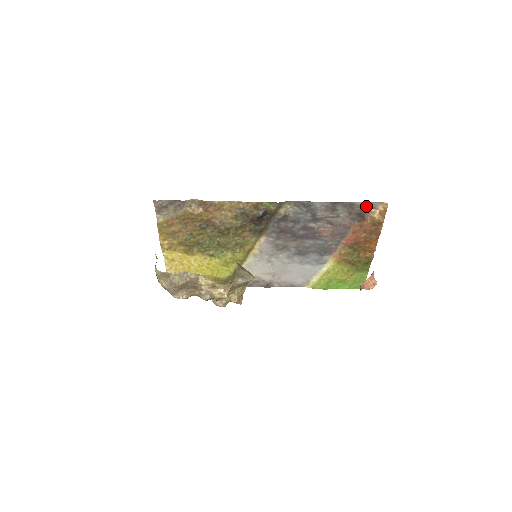
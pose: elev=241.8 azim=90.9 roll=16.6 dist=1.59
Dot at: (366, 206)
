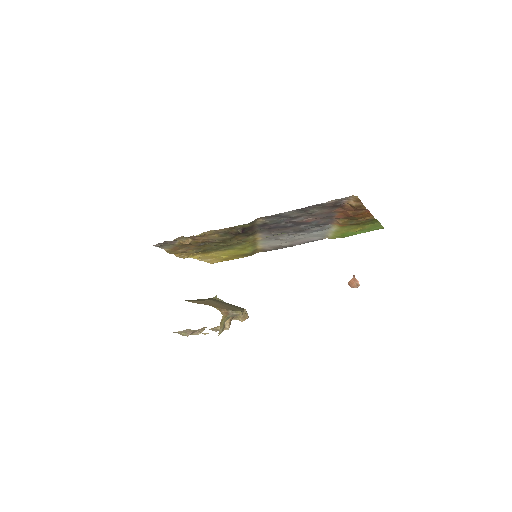
Dot at: (336, 201)
